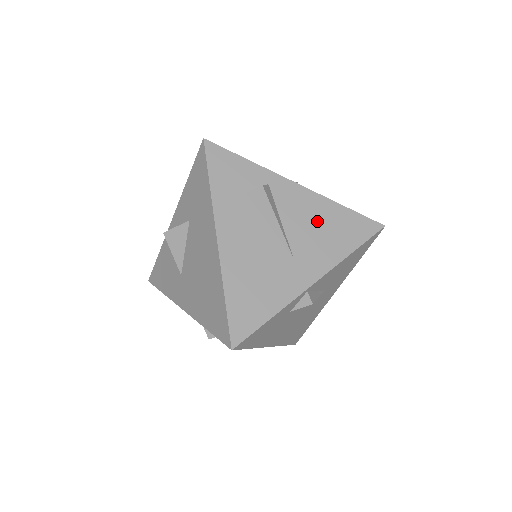
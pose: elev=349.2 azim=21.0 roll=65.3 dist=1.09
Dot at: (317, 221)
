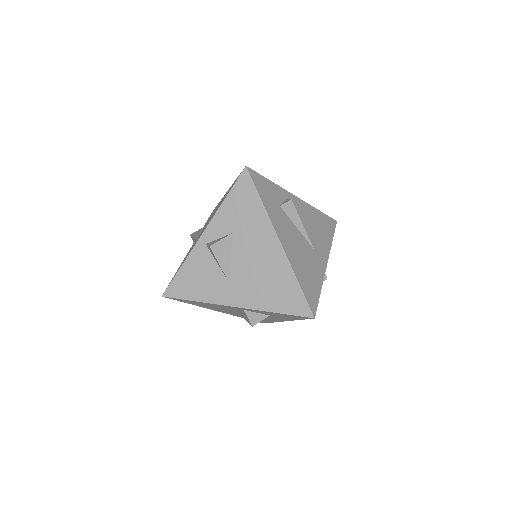
Dot at: (313, 222)
